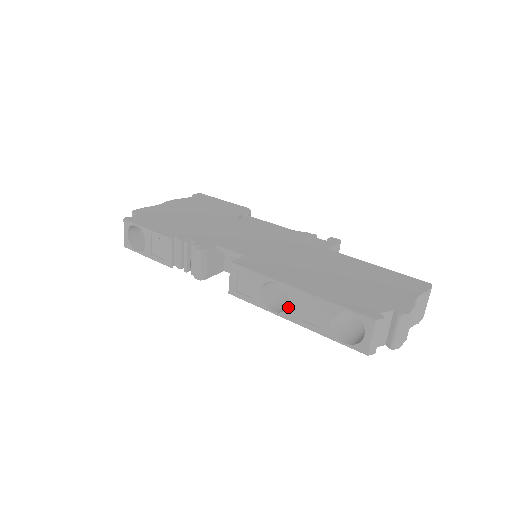
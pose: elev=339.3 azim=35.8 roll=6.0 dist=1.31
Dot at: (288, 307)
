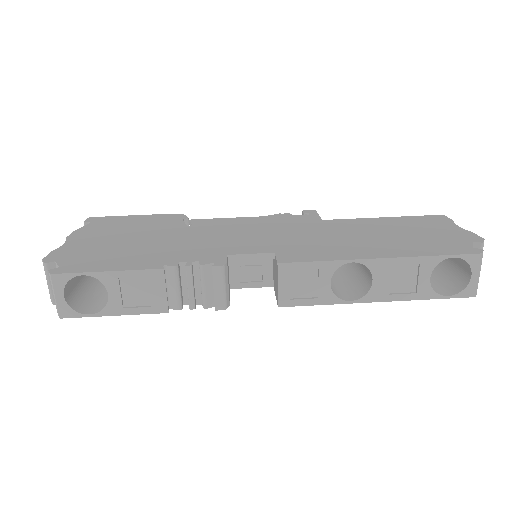
Dot at: (372, 286)
